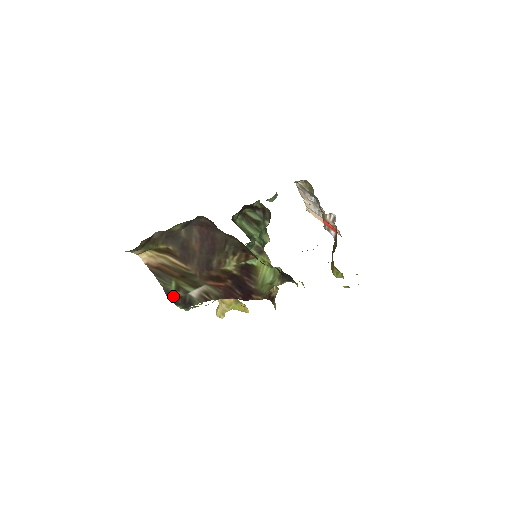
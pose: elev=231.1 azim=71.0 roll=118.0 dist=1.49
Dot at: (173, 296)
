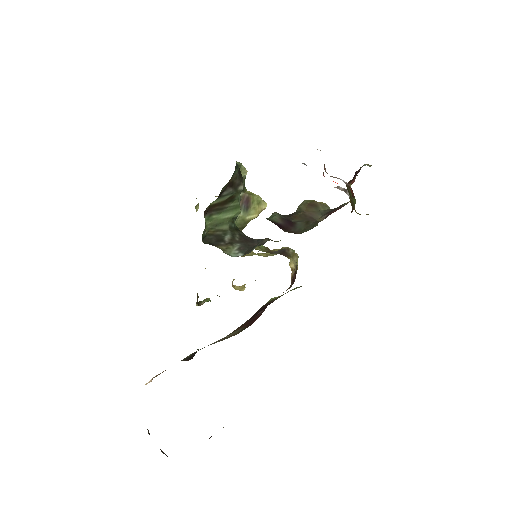
Dot at: (194, 354)
